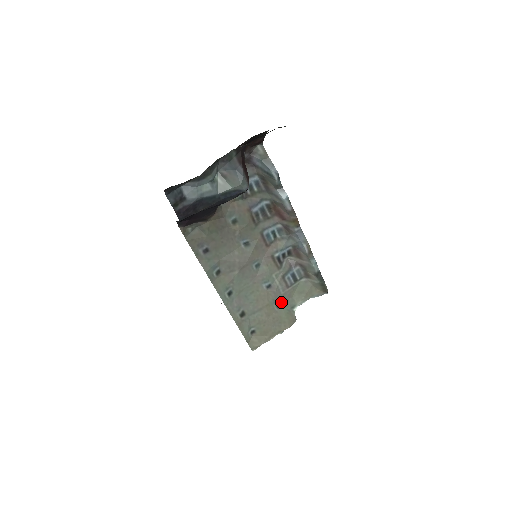
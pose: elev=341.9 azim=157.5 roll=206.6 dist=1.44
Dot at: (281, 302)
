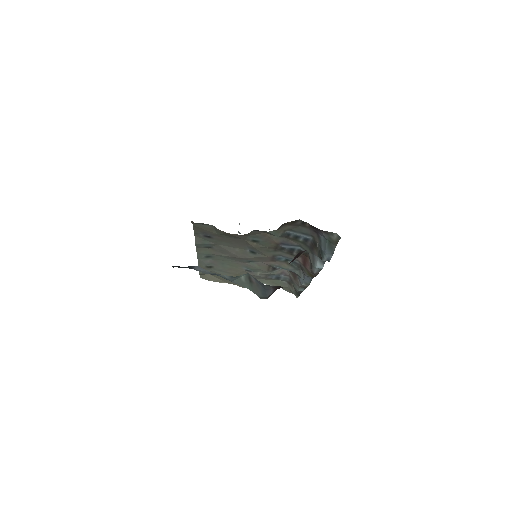
Dot at: occluded
